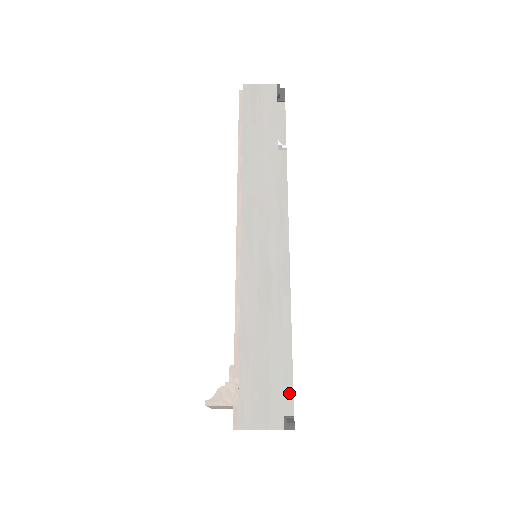
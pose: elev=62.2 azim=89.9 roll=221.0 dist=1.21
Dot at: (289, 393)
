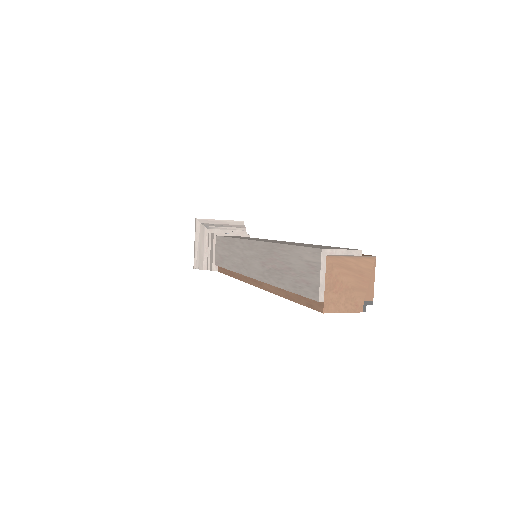
Dot at: occluded
